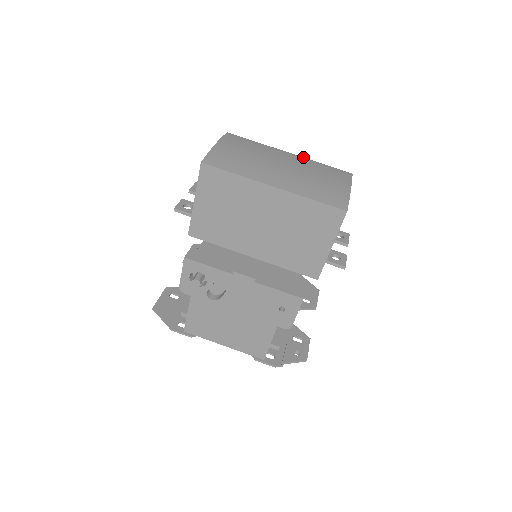
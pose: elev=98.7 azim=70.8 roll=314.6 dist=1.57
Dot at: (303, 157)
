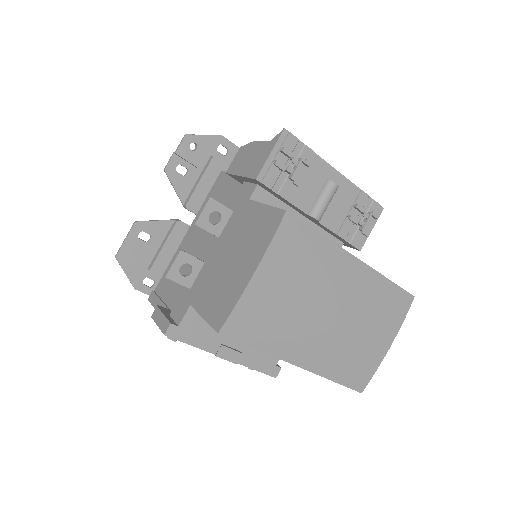
Dot at: (372, 268)
